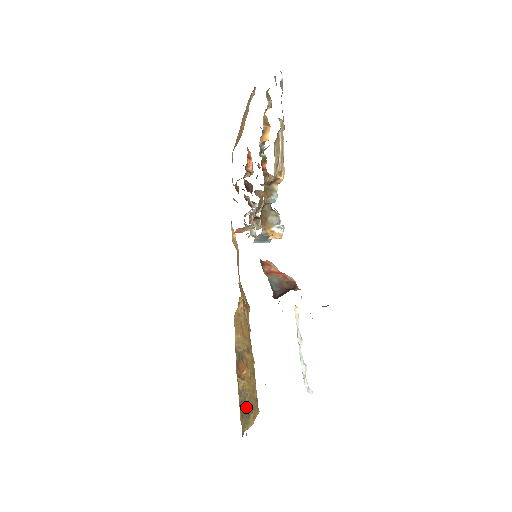
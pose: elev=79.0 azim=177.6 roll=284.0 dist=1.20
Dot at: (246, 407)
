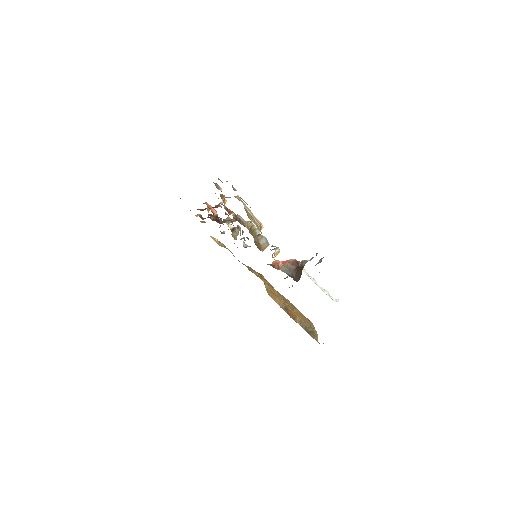
Dot at: (308, 329)
